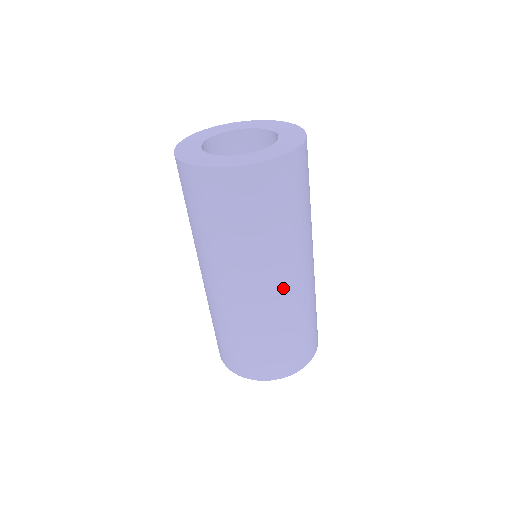
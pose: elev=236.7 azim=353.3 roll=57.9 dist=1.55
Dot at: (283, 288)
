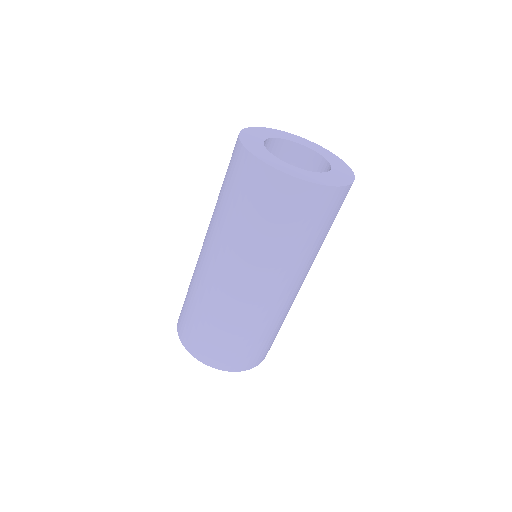
Dot at: (266, 294)
